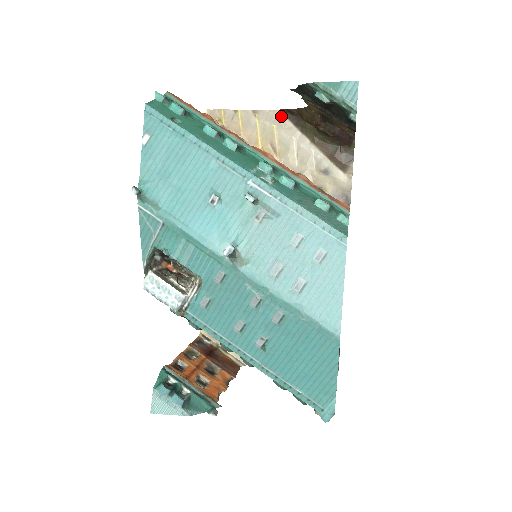
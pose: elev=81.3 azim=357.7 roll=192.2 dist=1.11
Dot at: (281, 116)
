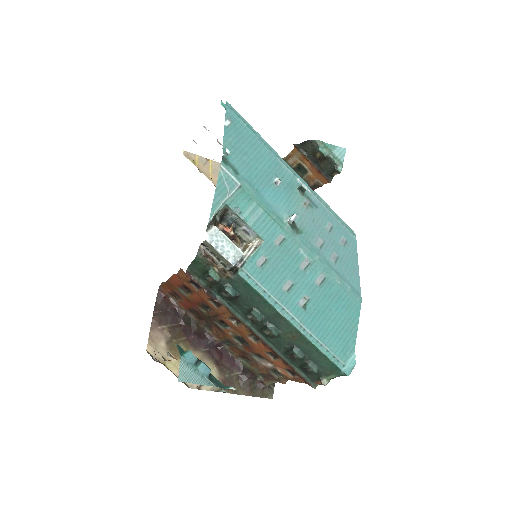
Dot at: occluded
